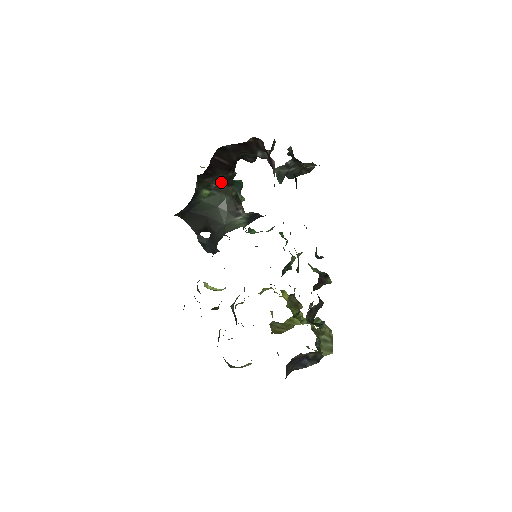
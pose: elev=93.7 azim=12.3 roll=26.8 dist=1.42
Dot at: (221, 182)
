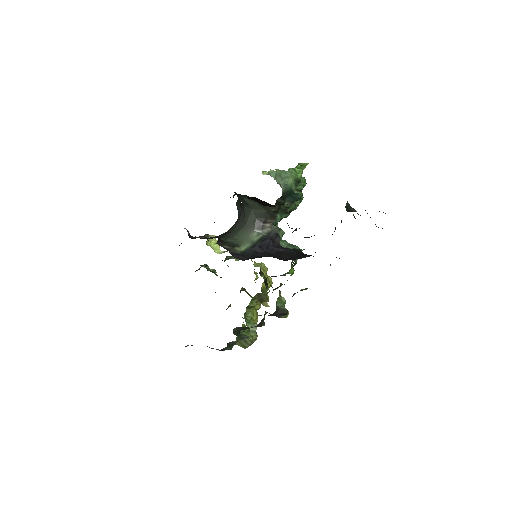
Dot at: occluded
